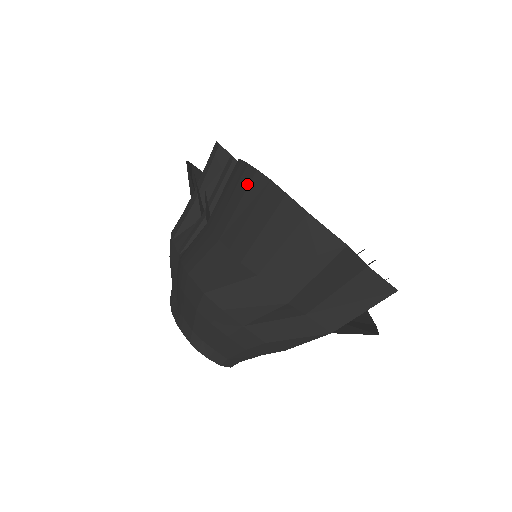
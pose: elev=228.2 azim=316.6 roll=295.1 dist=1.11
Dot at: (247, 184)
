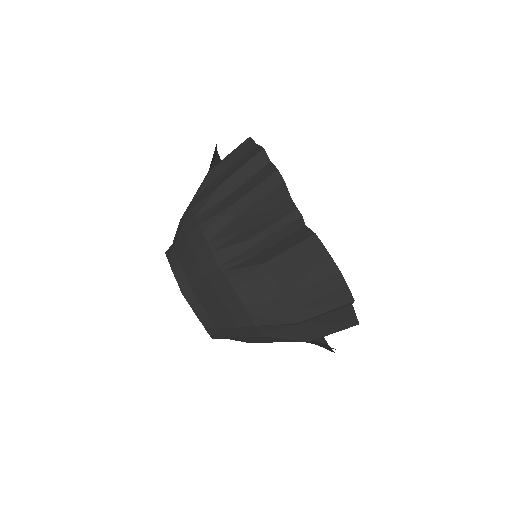
Dot at: (327, 275)
